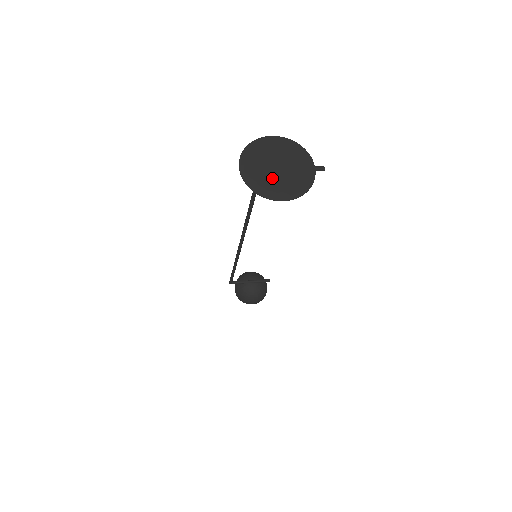
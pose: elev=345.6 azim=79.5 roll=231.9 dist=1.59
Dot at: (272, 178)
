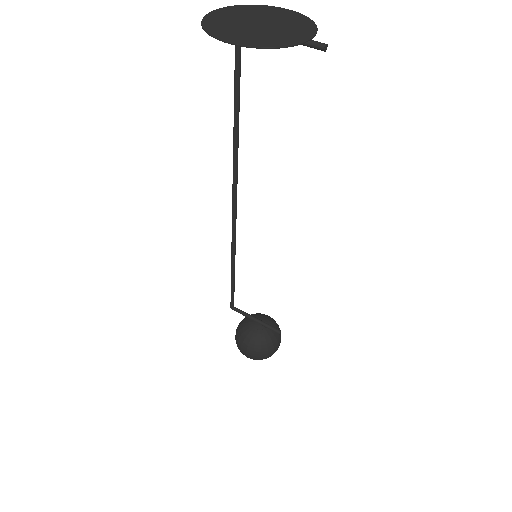
Dot at: (240, 27)
